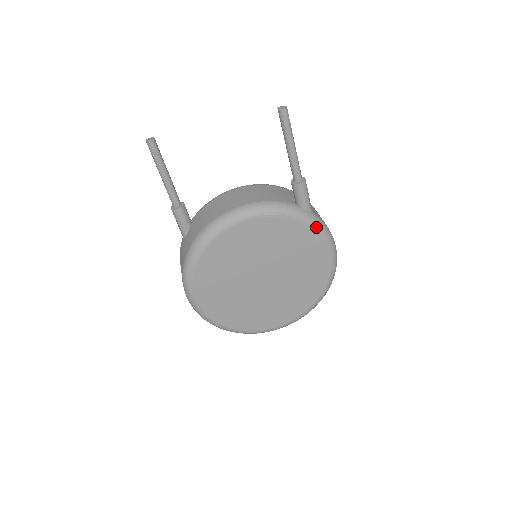
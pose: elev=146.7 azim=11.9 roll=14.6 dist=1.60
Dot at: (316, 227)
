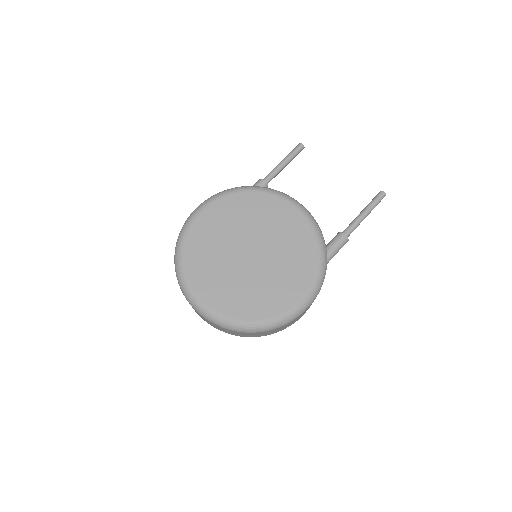
Dot at: (320, 267)
